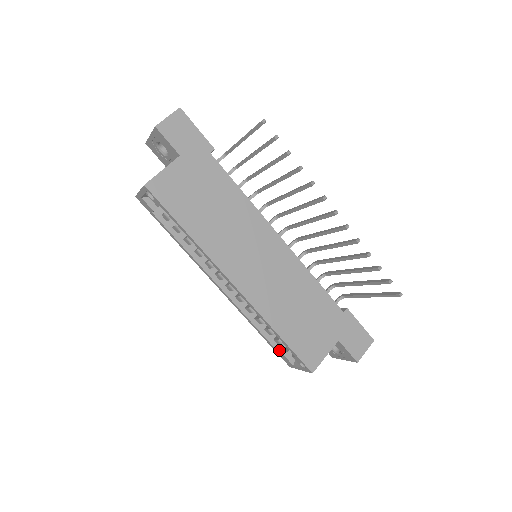
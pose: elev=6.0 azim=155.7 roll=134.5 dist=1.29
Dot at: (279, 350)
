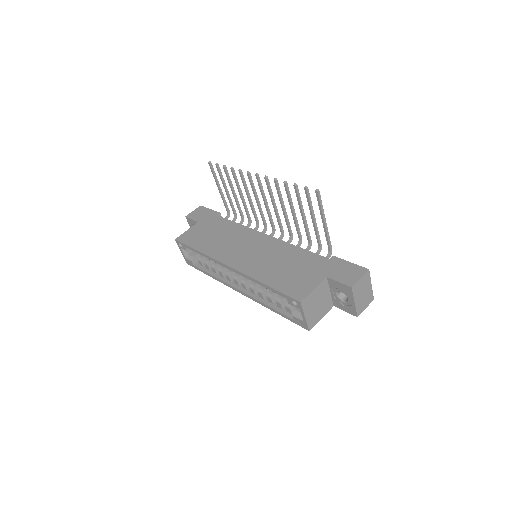
Dot at: (293, 318)
